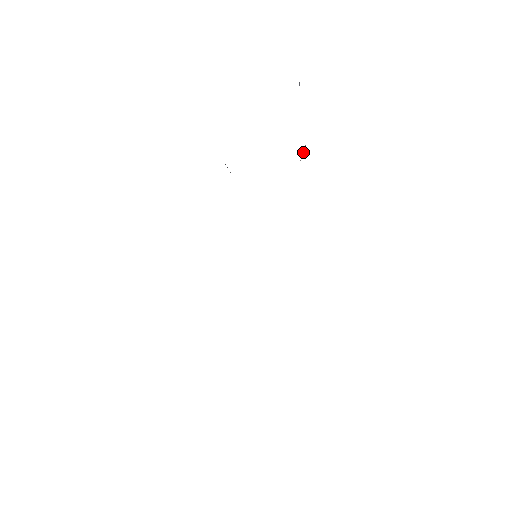
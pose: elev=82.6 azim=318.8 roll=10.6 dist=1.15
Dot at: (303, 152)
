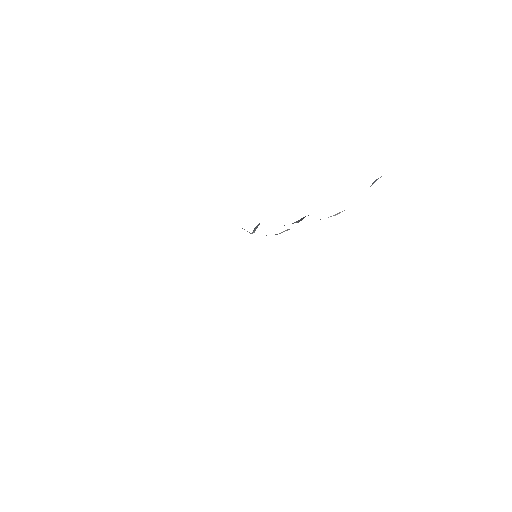
Dot at: (339, 213)
